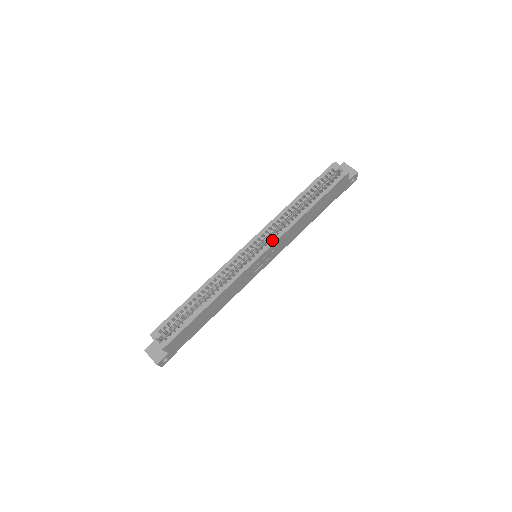
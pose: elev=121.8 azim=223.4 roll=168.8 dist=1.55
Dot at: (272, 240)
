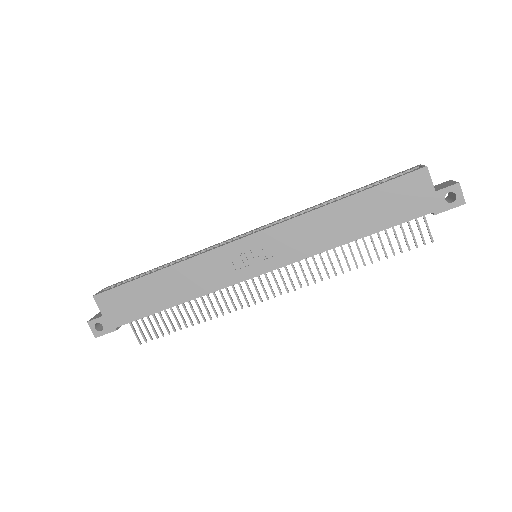
Dot at: (270, 226)
